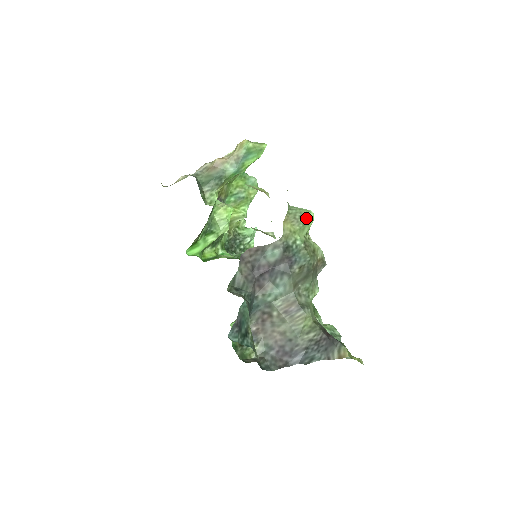
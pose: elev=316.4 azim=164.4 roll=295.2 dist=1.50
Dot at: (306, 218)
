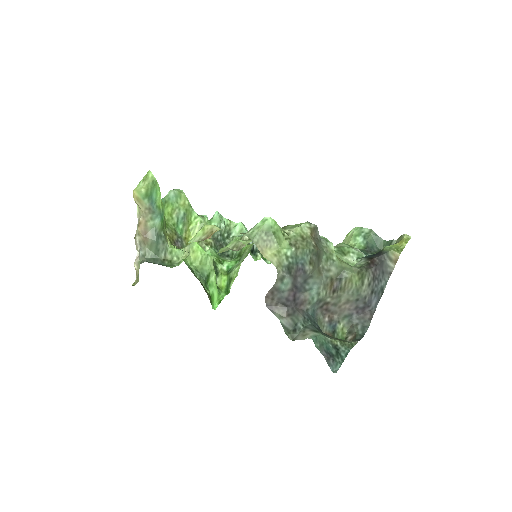
Dot at: (271, 230)
